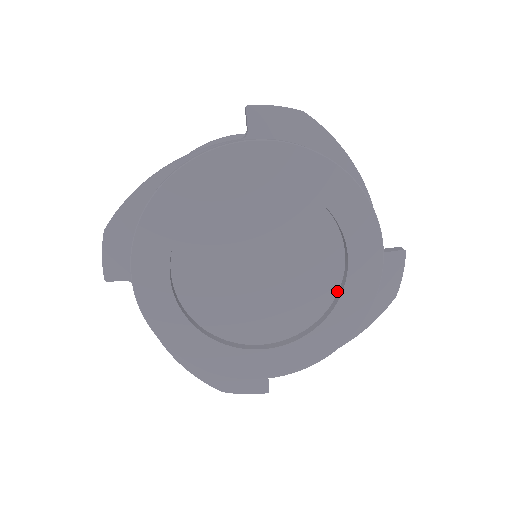
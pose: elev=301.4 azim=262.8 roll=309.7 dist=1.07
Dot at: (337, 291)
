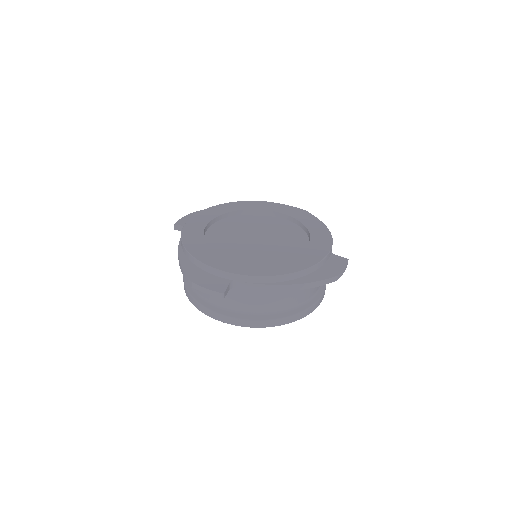
Dot at: occluded
